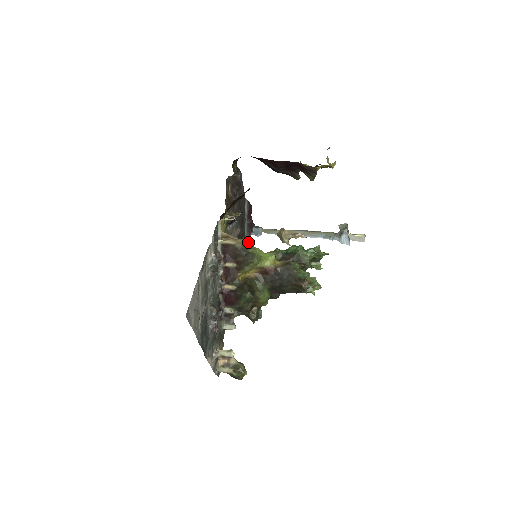
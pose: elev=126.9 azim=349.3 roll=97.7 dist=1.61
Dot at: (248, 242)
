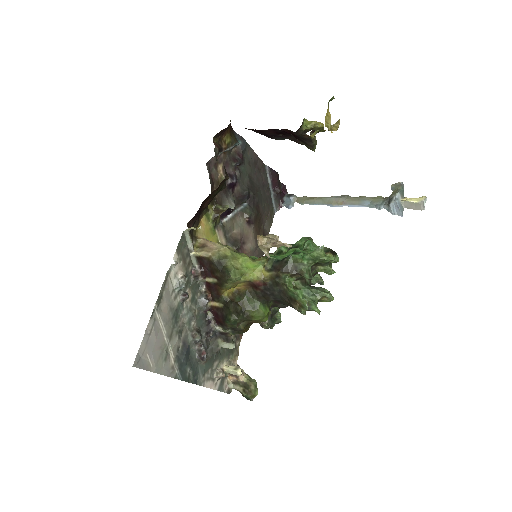
Dot at: (229, 250)
